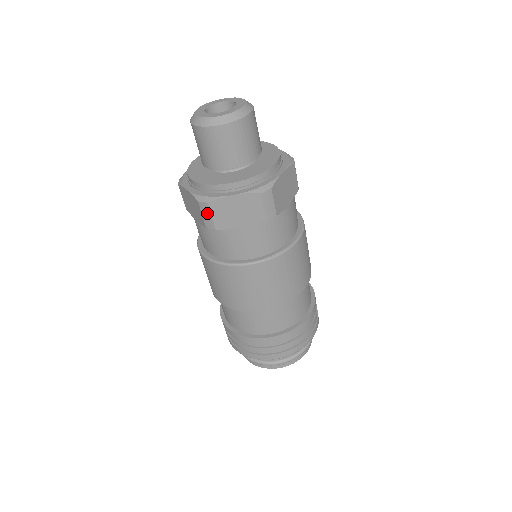
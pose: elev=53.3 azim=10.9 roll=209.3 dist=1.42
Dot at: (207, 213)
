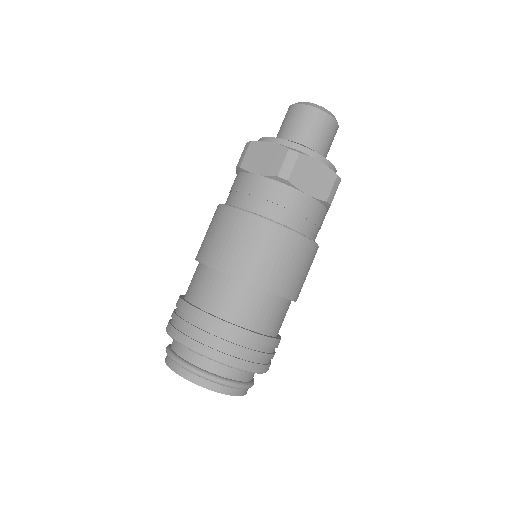
Dot at: (291, 162)
